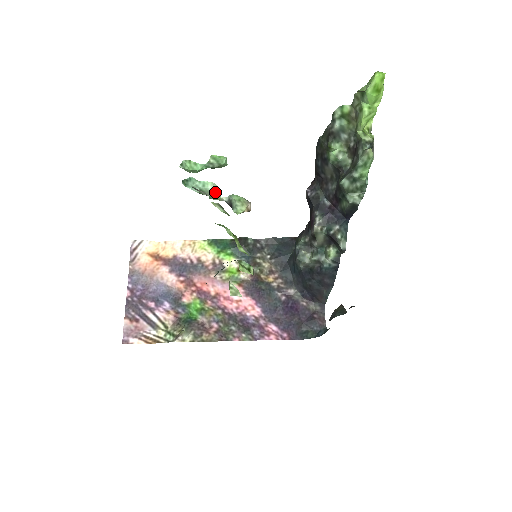
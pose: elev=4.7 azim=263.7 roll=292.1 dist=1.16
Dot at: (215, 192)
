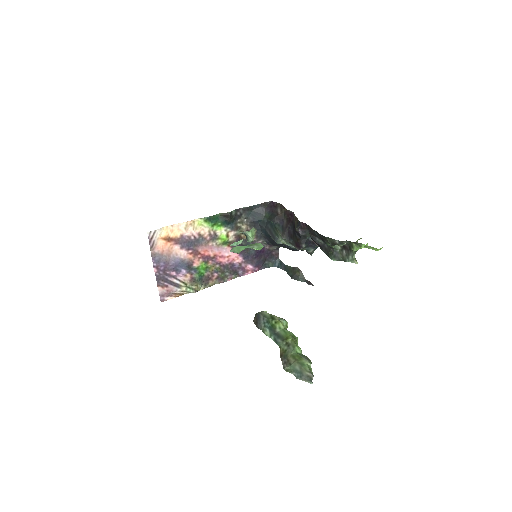
Dot at: occluded
